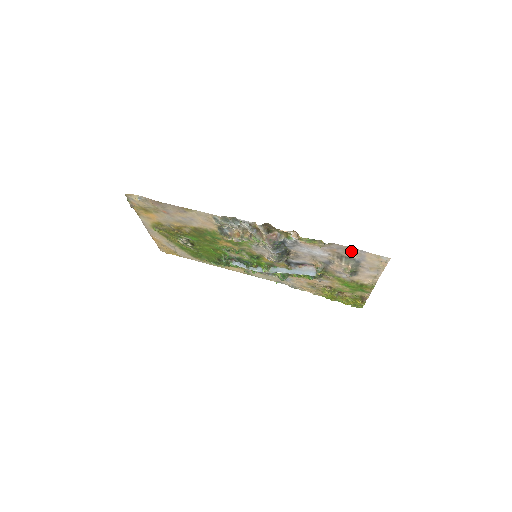
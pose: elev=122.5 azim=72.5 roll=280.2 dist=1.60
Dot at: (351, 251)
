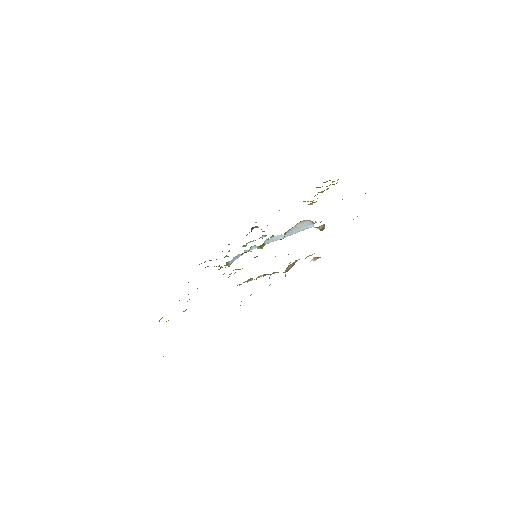
Dot at: occluded
